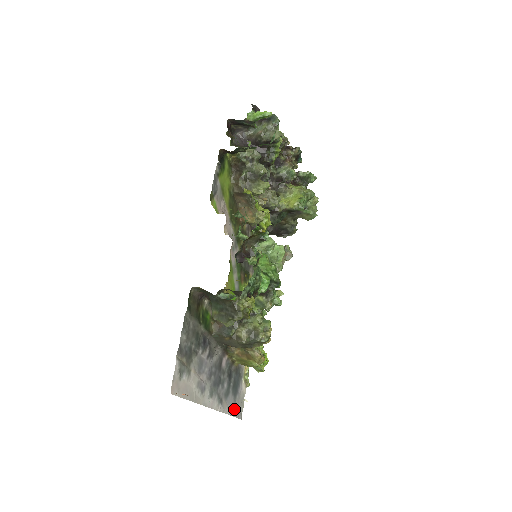
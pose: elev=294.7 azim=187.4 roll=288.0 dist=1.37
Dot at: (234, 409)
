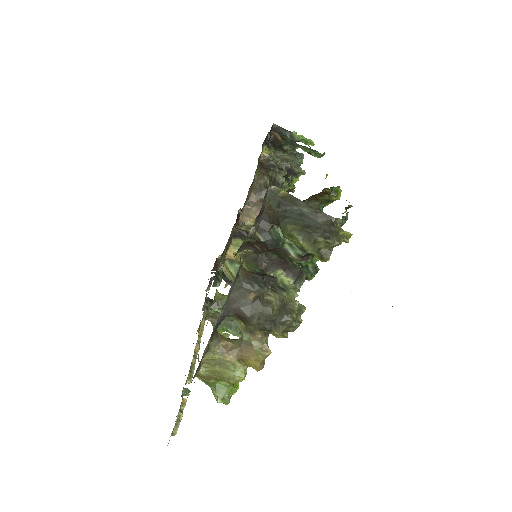
Dot at: occluded
